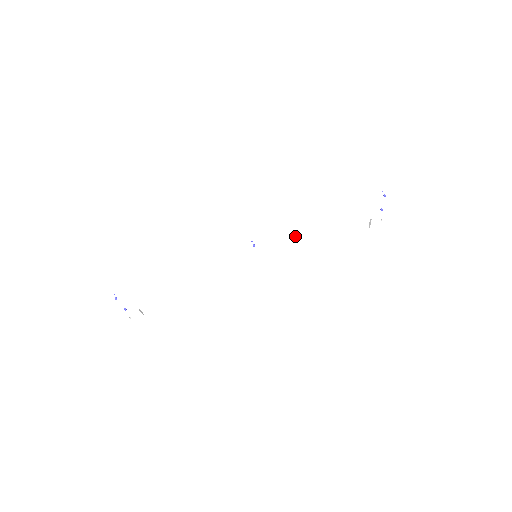
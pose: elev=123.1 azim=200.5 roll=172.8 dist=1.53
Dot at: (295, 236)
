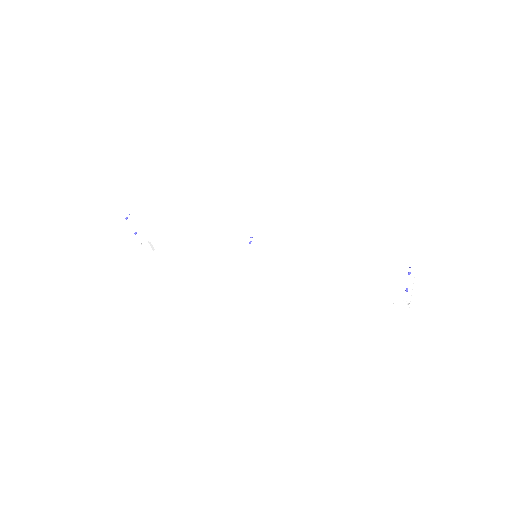
Dot at: (297, 259)
